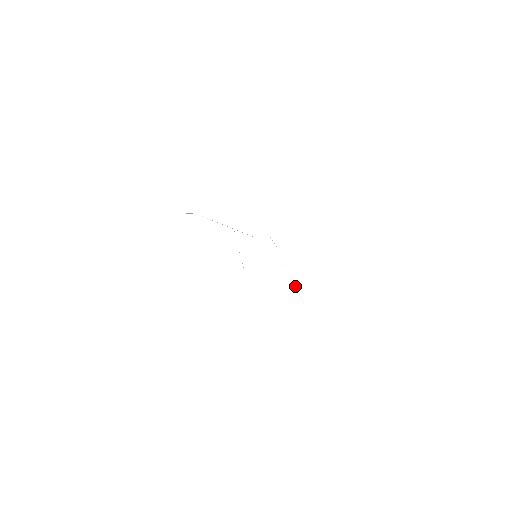
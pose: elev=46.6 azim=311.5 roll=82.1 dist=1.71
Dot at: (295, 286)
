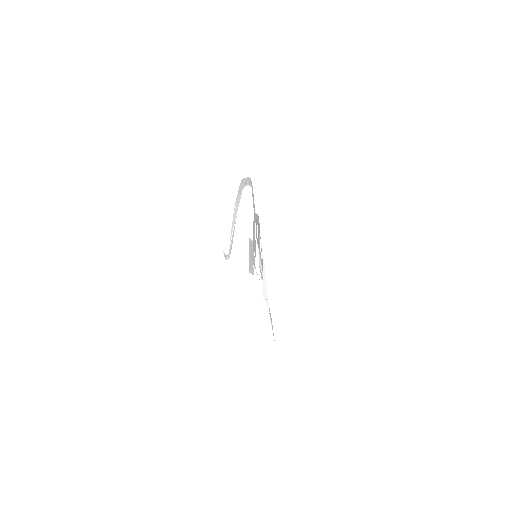
Dot at: (230, 242)
